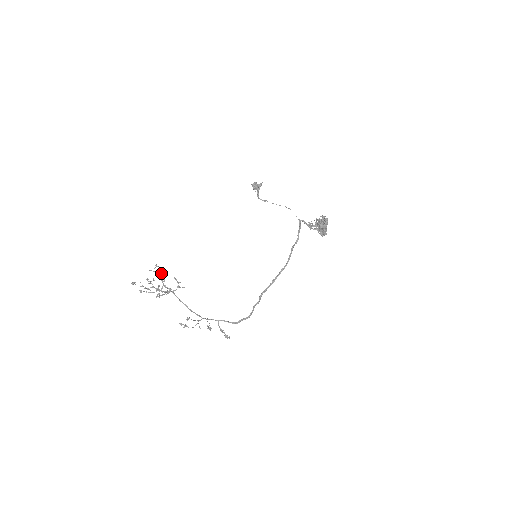
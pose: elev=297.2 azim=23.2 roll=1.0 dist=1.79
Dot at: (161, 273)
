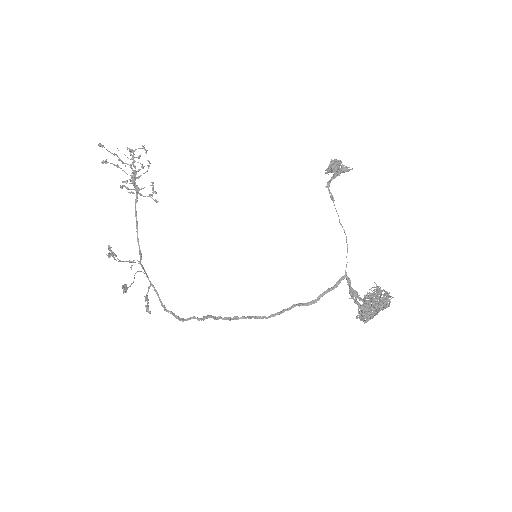
Dot at: occluded
